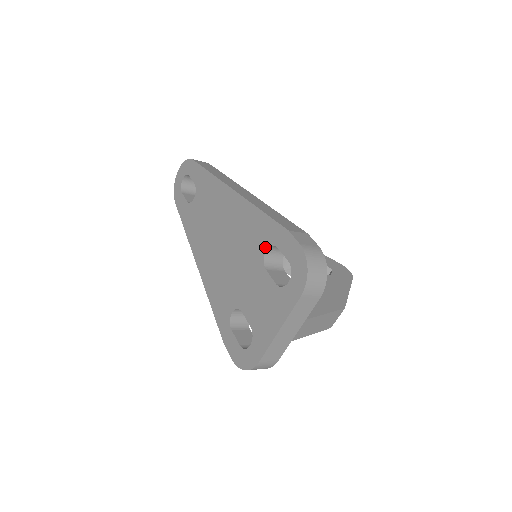
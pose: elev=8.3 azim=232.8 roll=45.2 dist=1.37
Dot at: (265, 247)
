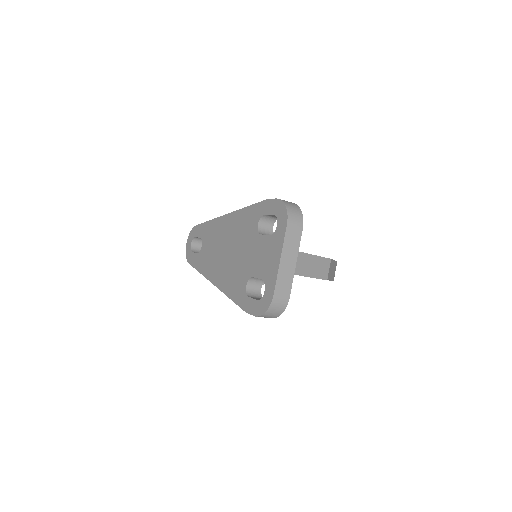
Dot at: (256, 223)
